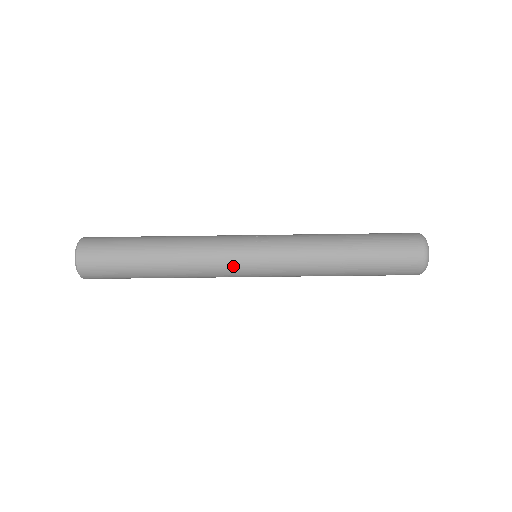
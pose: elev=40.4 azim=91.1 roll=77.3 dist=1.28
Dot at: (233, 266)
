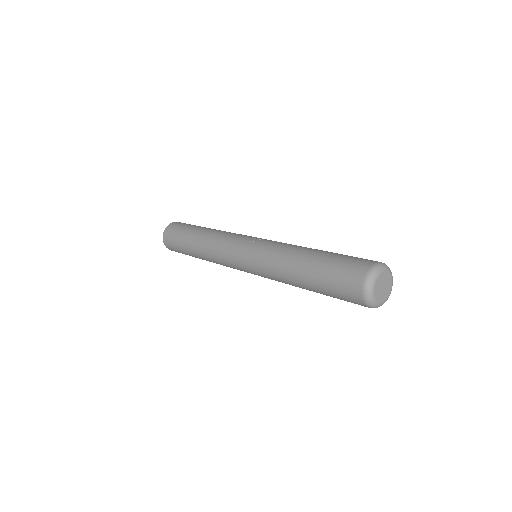
Dot at: (230, 258)
